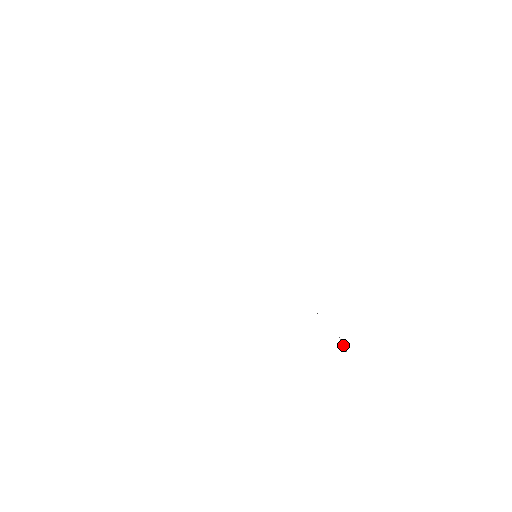
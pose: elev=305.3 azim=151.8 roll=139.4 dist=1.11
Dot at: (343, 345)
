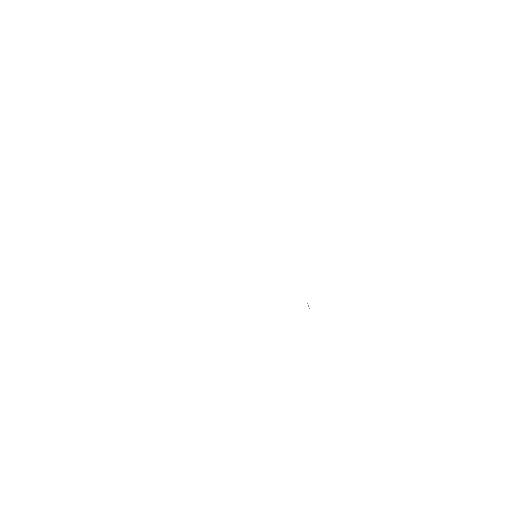
Dot at: (308, 305)
